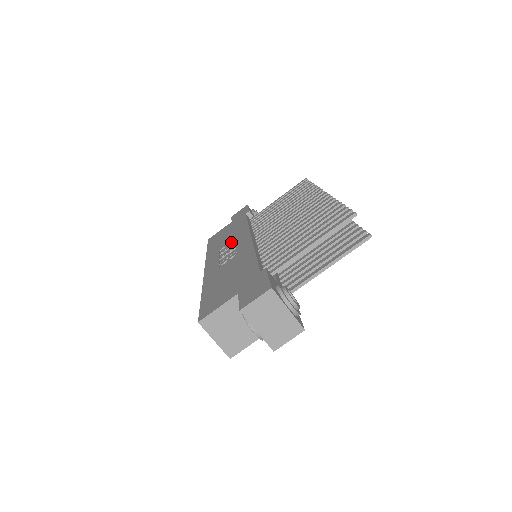
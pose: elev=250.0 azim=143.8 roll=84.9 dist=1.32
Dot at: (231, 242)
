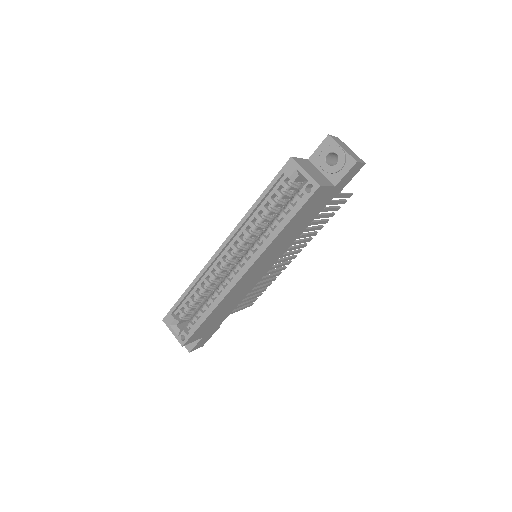
Dot at: occluded
